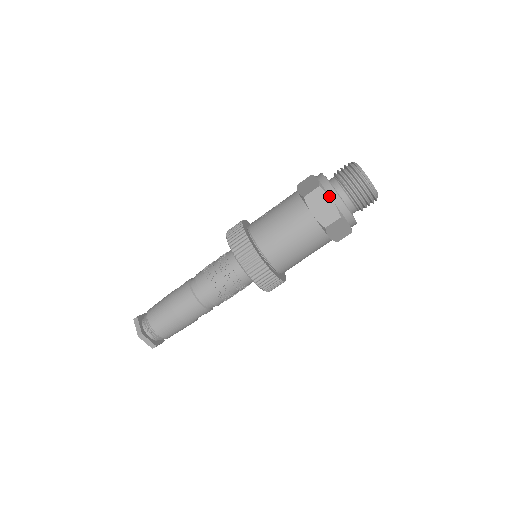
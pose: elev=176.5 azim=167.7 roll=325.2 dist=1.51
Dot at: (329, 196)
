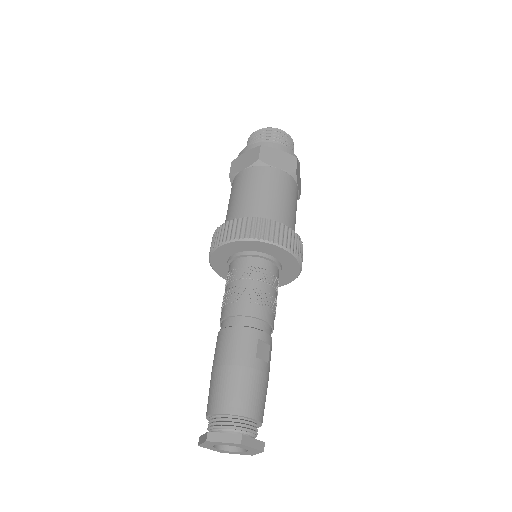
Dot at: (242, 154)
